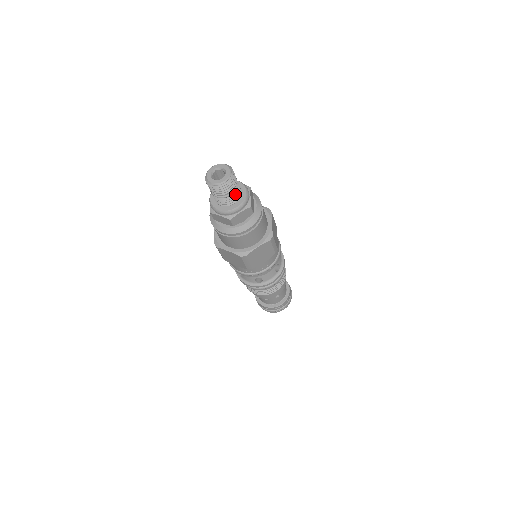
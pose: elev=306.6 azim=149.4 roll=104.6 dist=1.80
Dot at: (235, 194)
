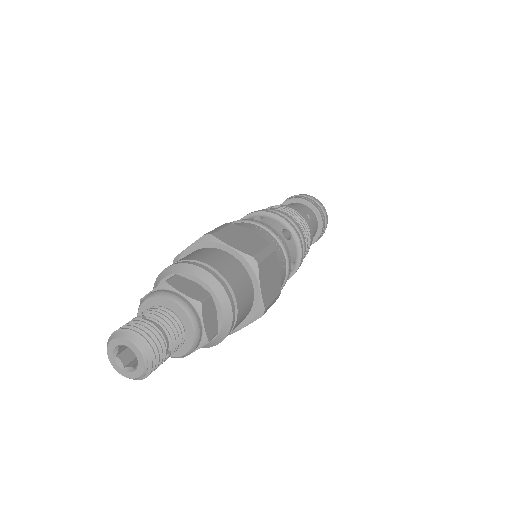
Dot at: (172, 352)
